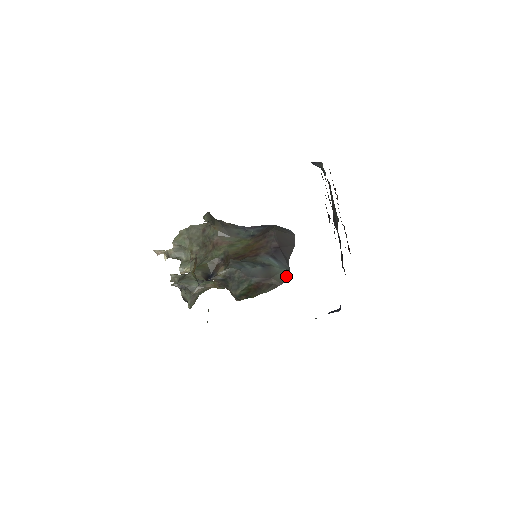
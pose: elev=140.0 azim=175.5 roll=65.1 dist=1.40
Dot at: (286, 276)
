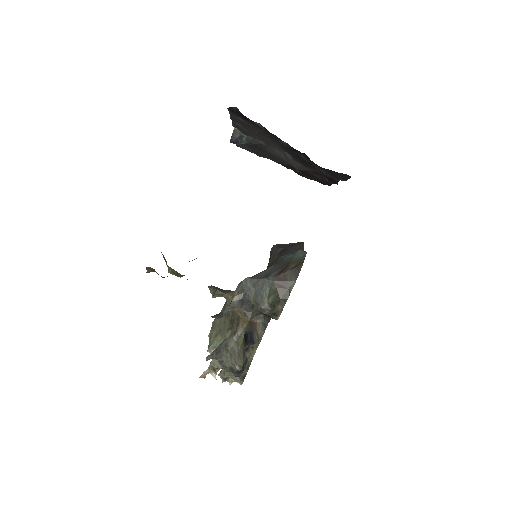
Dot at: (303, 254)
